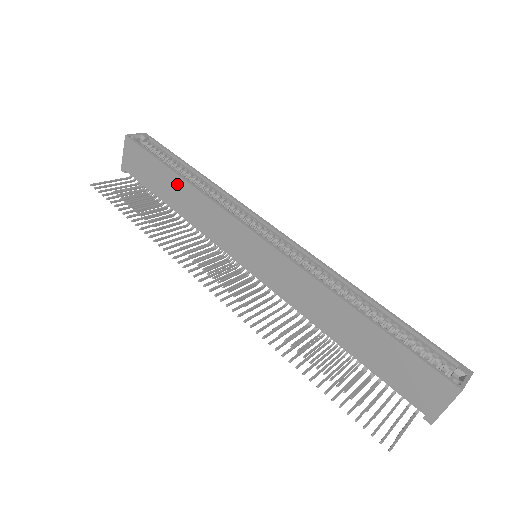
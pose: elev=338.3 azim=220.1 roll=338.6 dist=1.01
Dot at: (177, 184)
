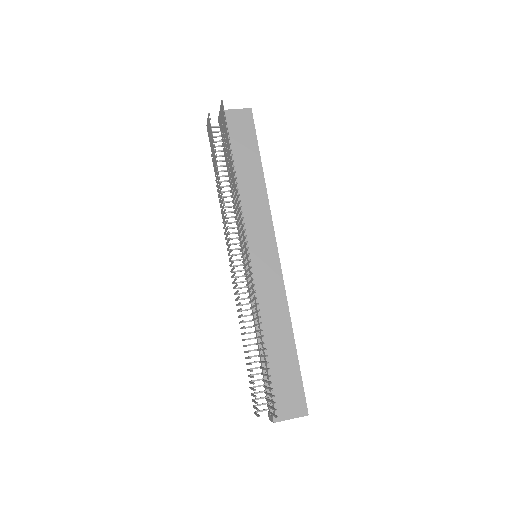
Dot at: (256, 171)
